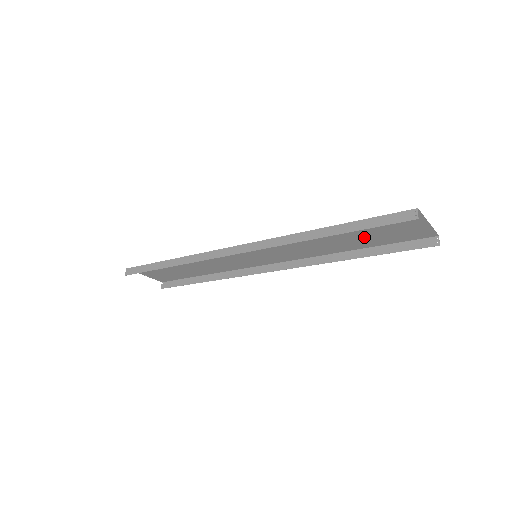
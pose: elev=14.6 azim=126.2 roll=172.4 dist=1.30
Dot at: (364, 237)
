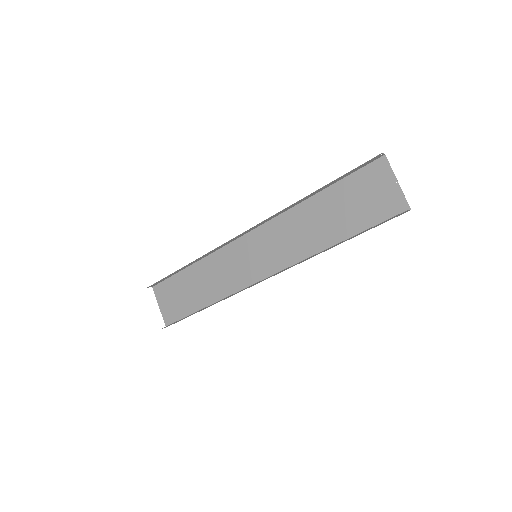
Dot at: (346, 214)
